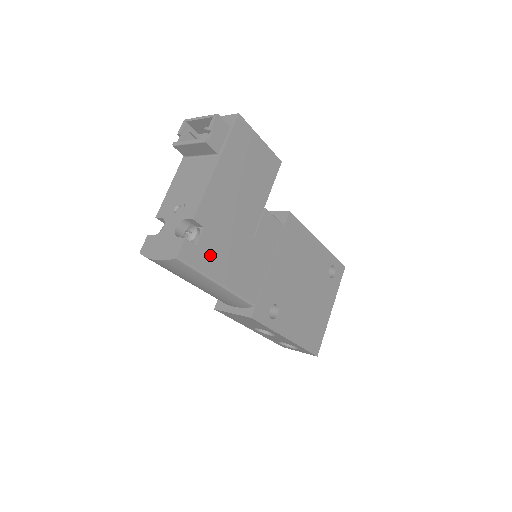
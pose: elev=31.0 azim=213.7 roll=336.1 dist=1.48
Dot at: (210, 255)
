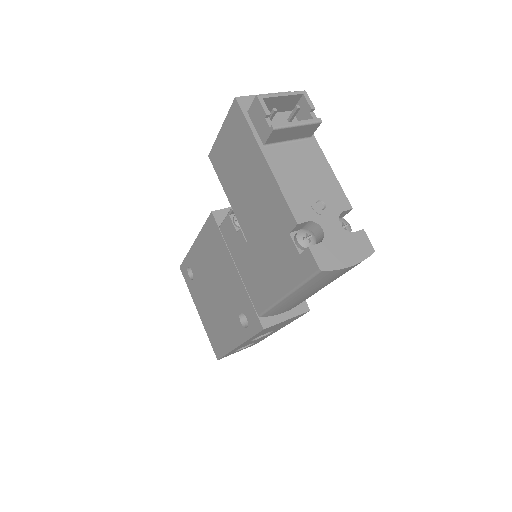
Dot at: occluded
